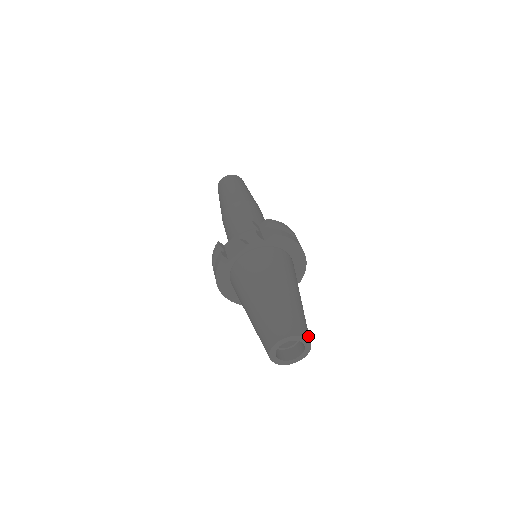
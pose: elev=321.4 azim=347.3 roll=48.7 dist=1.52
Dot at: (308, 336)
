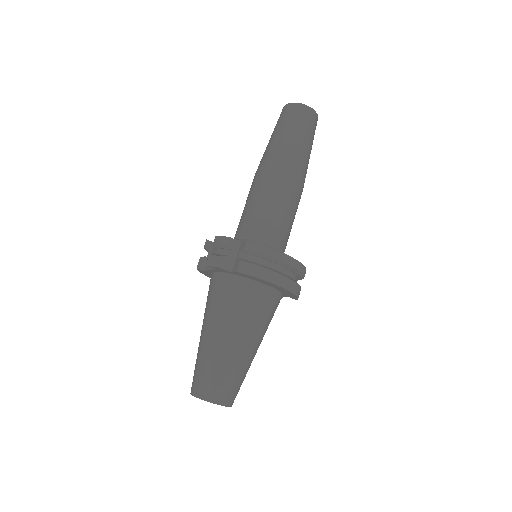
Dot at: (225, 400)
